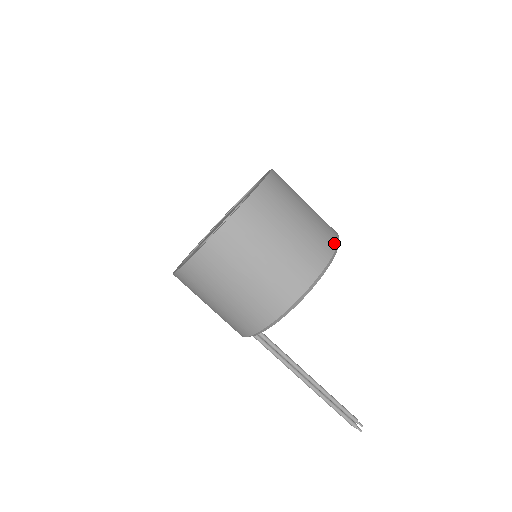
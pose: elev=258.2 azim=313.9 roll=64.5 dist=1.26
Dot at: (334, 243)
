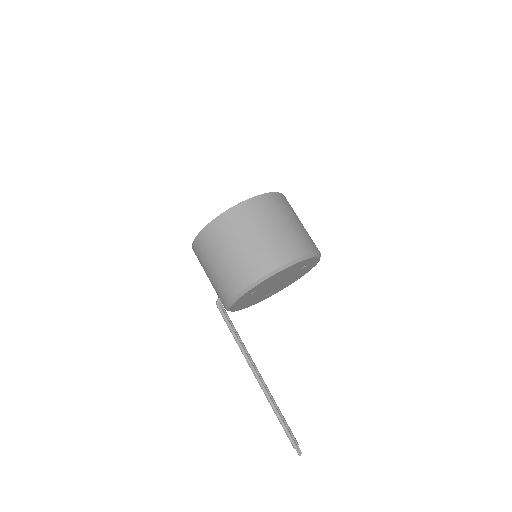
Dot at: (318, 250)
